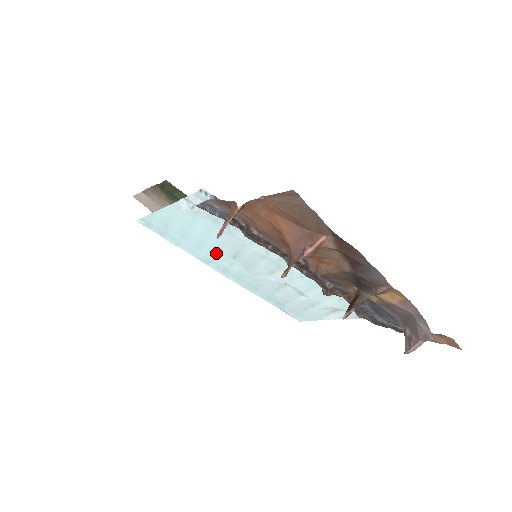
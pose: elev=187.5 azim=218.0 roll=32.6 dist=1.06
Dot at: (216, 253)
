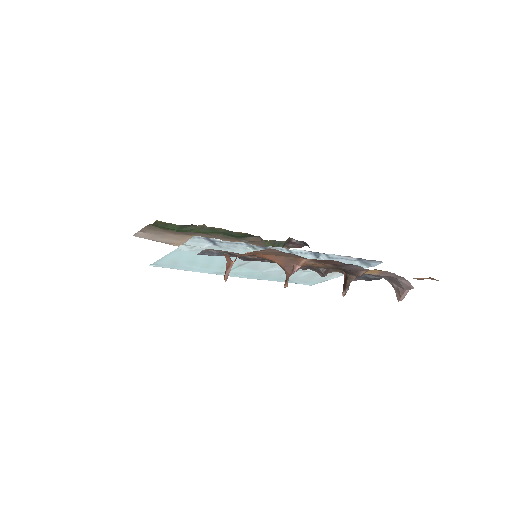
Dot at: (224, 267)
